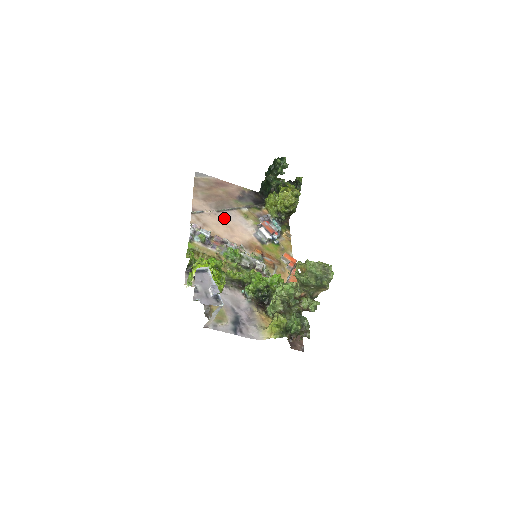
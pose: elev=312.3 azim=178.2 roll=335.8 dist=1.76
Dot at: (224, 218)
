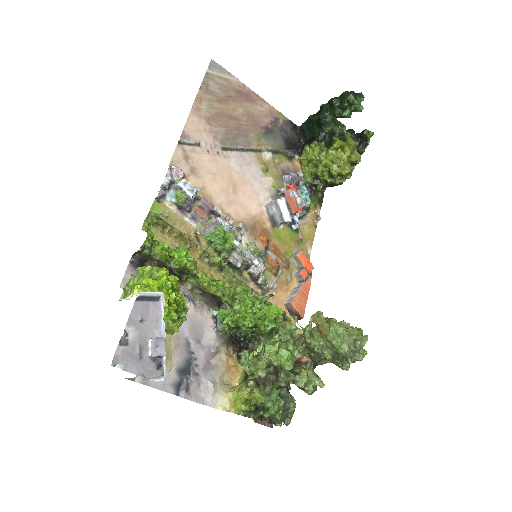
Dot at: (230, 164)
